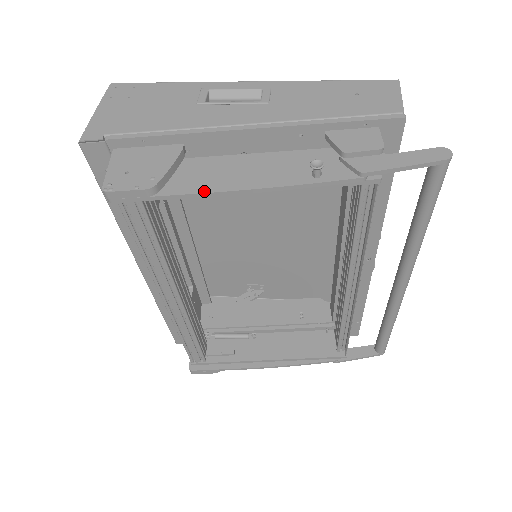
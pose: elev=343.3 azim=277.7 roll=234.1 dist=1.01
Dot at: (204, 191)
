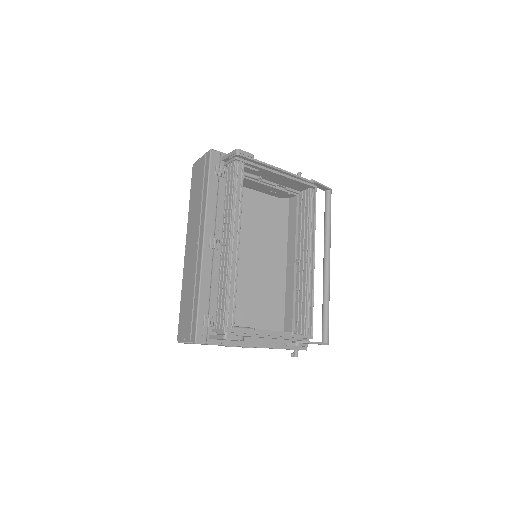
Dot at: (269, 165)
